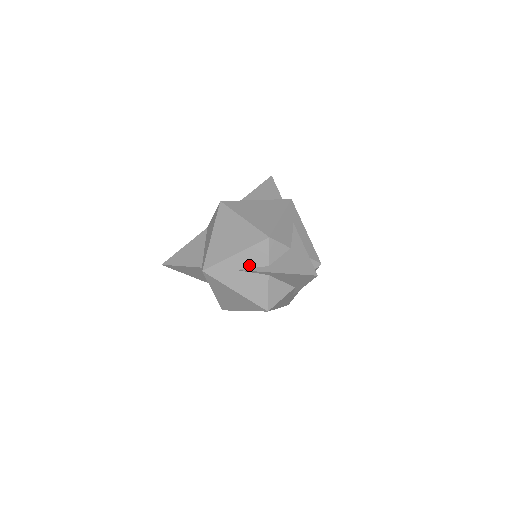
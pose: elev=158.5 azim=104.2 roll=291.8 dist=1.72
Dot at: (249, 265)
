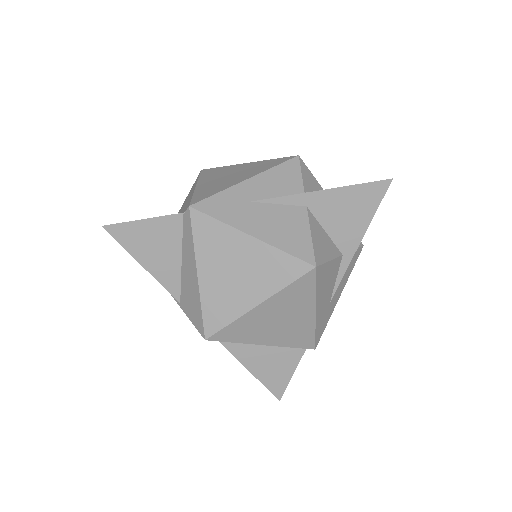
Dot at: (272, 193)
